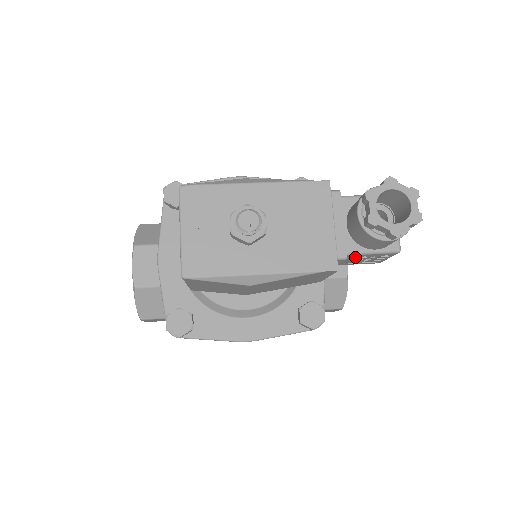
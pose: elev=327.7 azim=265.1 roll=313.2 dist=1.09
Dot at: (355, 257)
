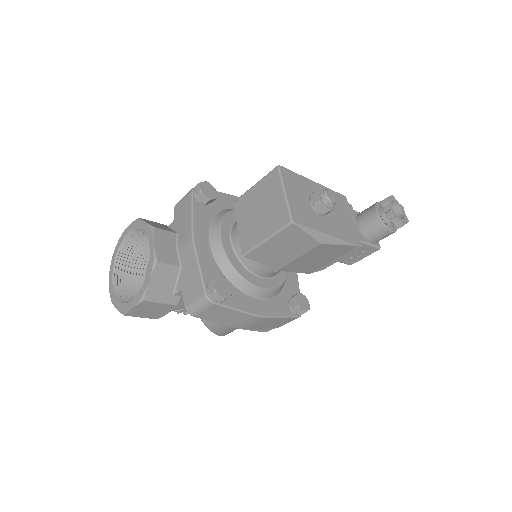
Dot at: occluded
